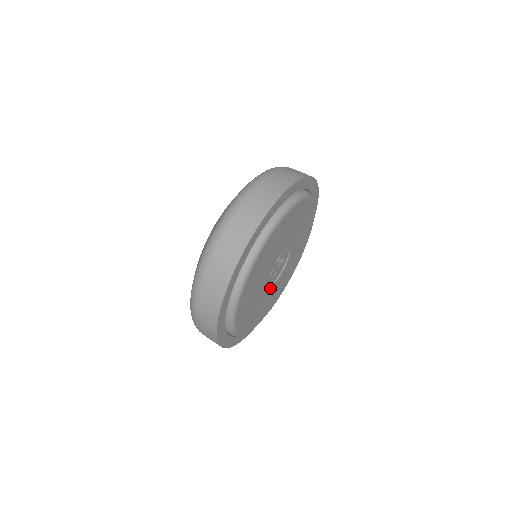
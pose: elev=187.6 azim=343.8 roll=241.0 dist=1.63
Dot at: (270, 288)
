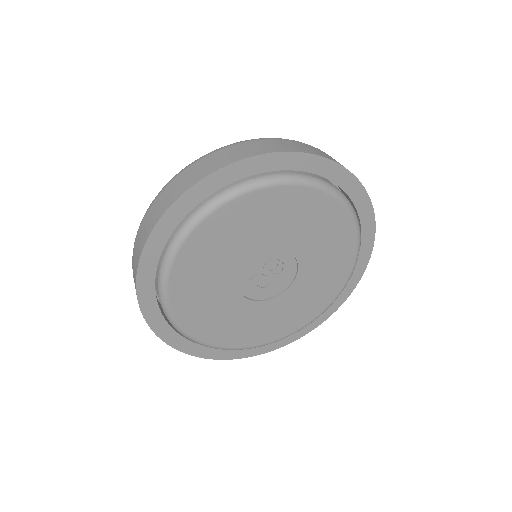
Dot at: (259, 302)
